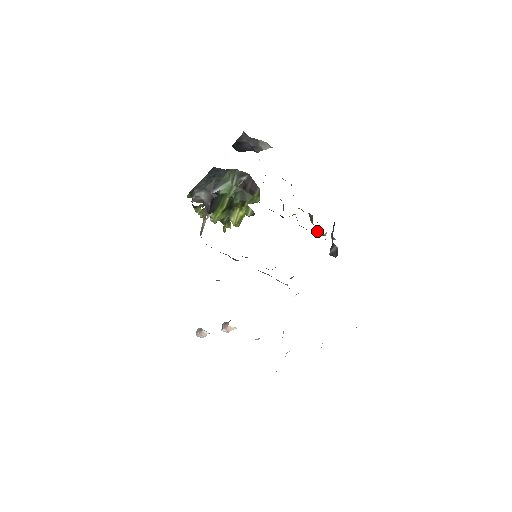
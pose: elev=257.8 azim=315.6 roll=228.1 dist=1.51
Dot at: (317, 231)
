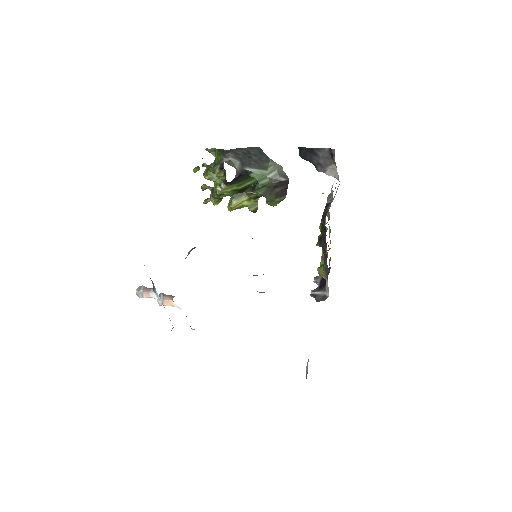
Dot at: (322, 271)
